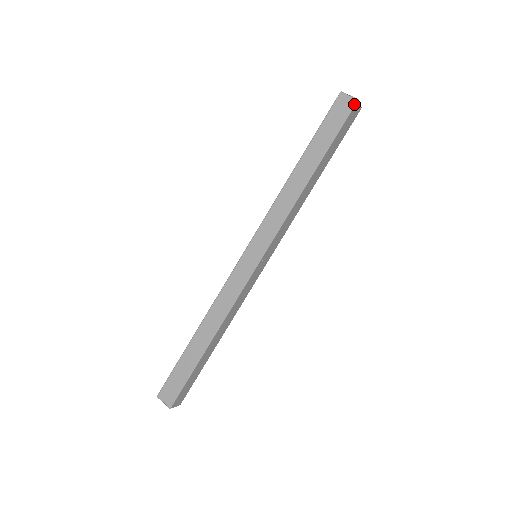
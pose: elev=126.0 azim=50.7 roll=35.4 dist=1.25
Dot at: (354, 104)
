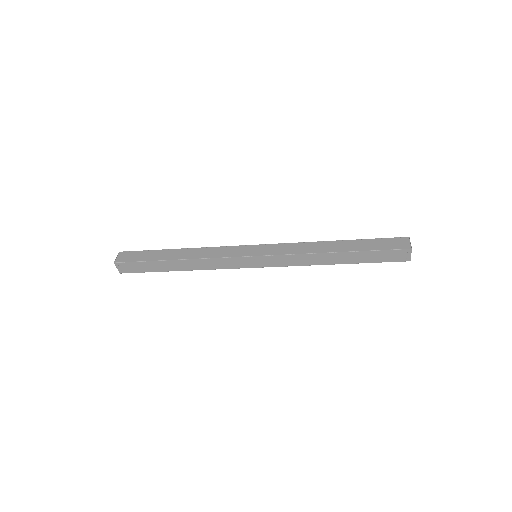
Dot at: (406, 248)
